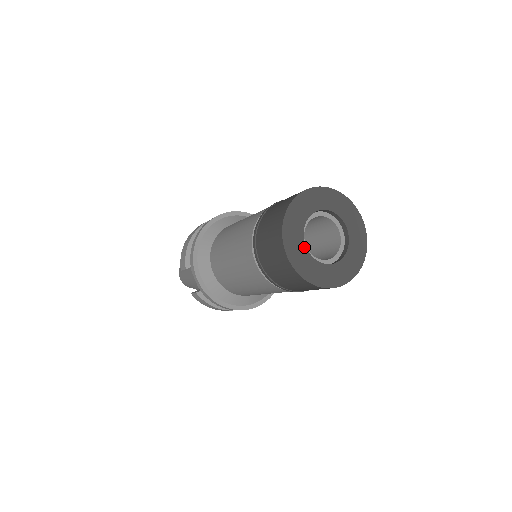
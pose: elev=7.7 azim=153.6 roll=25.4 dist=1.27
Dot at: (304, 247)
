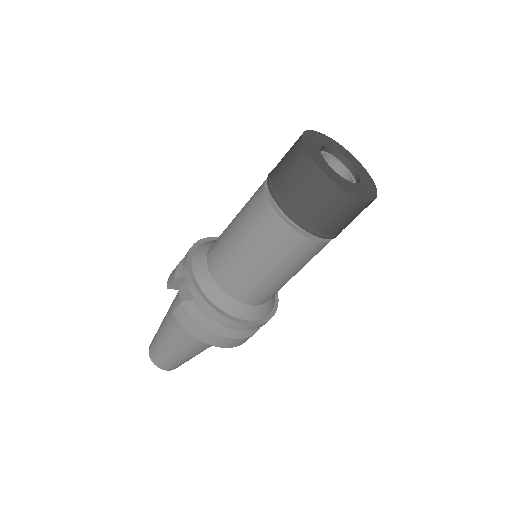
Dot at: (322, 157)
